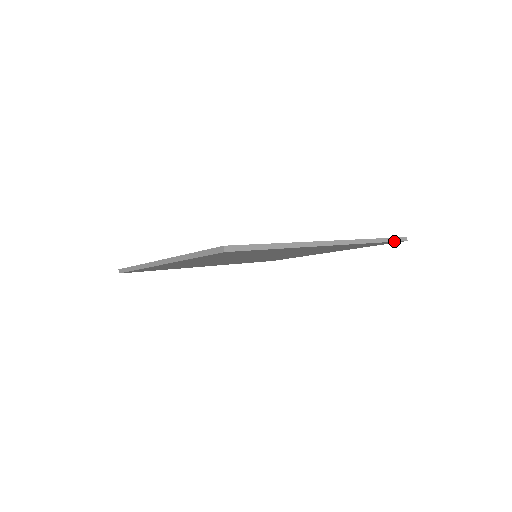
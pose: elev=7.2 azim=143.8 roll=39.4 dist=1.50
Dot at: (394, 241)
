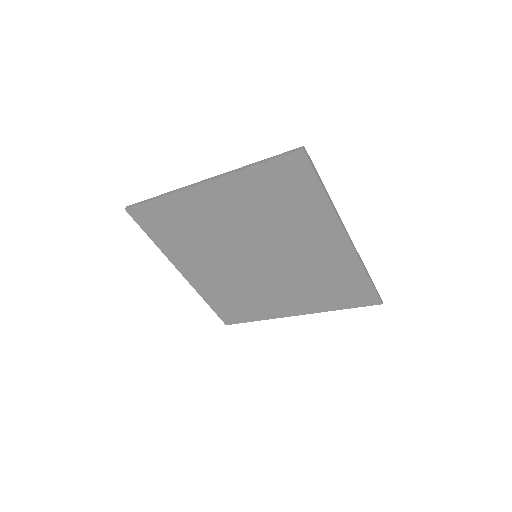
Dot at: (376, 292)
